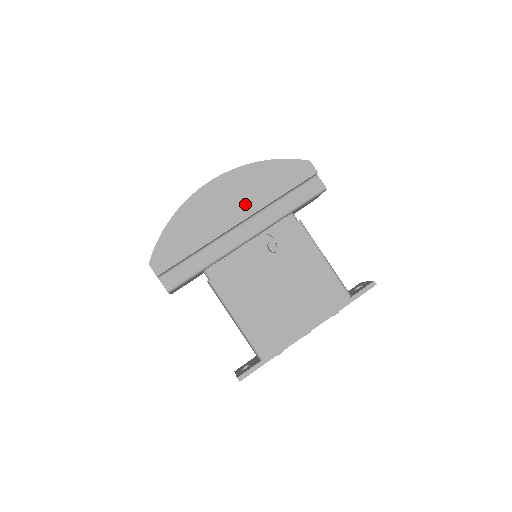
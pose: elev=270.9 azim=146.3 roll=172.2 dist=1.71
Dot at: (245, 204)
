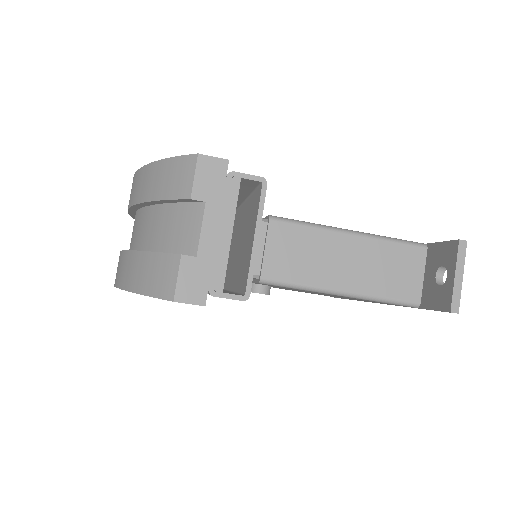
Dot at: occluded
